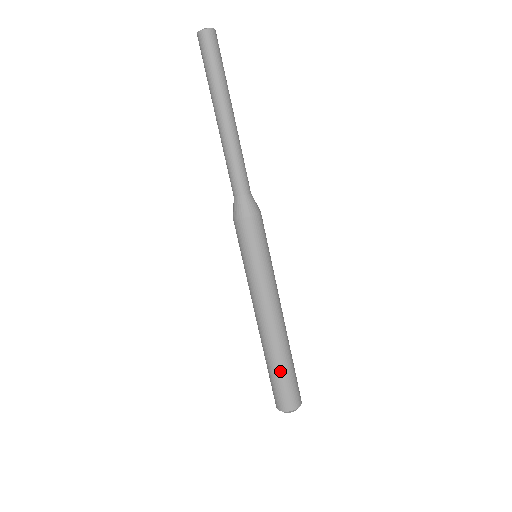
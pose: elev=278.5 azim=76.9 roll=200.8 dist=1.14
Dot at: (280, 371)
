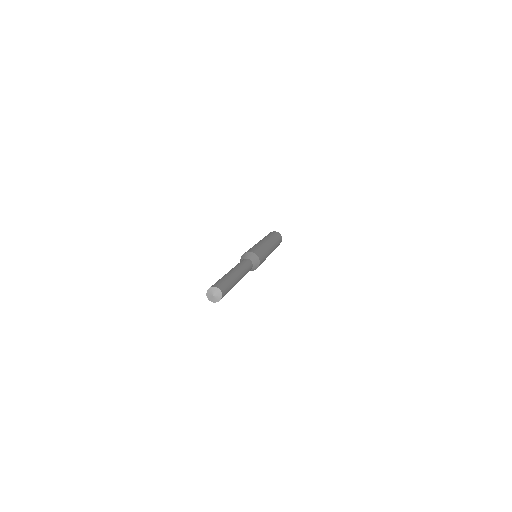
Dot at: occluded
